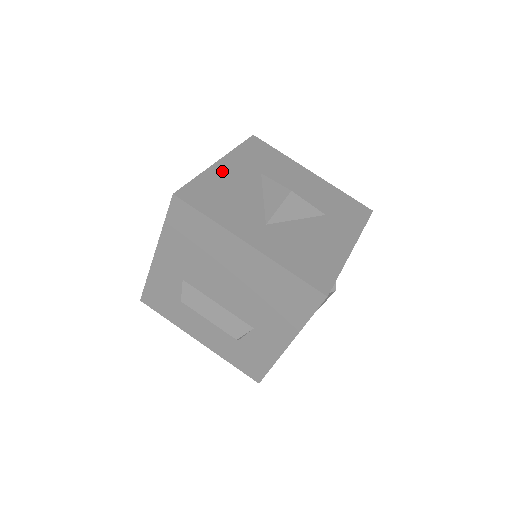
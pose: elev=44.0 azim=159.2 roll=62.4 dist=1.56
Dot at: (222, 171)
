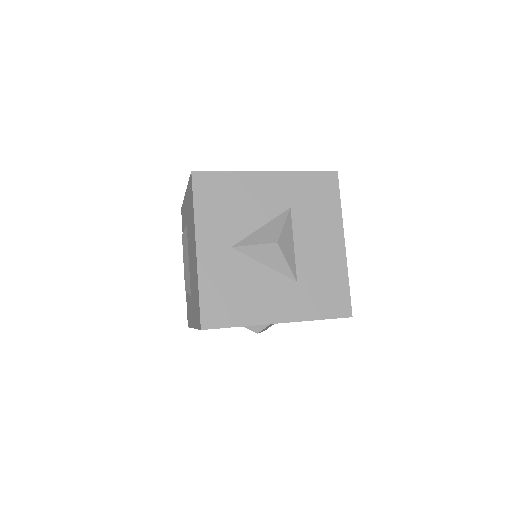
Dot at: (257, 181)
